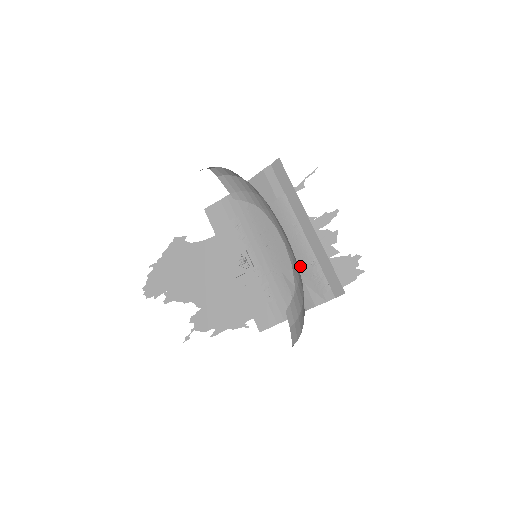
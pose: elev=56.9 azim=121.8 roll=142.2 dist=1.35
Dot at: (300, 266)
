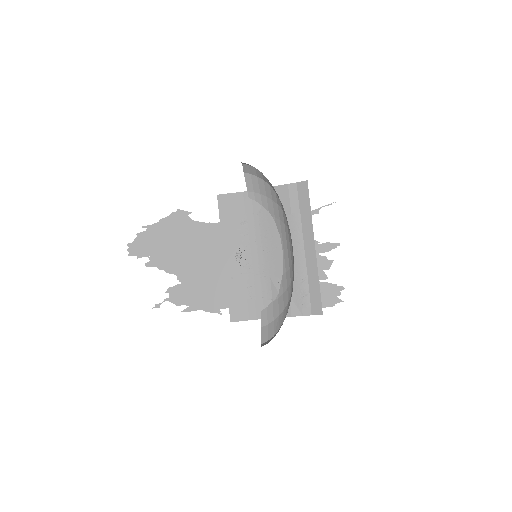
Dot at: occluded
